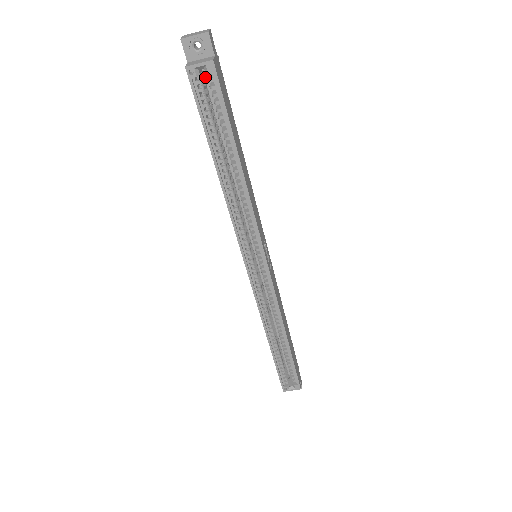
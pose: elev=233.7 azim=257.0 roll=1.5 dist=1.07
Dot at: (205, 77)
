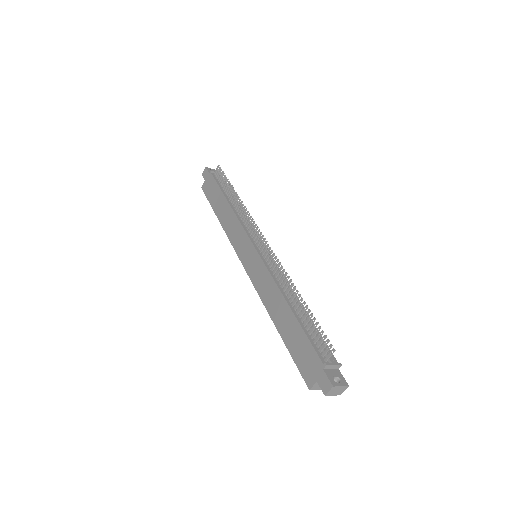
Dot at: occluded
